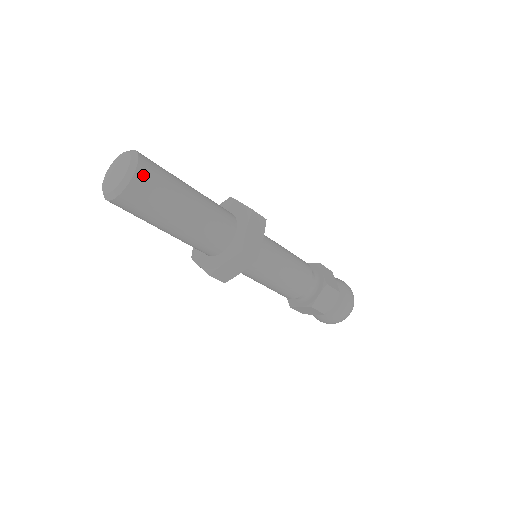
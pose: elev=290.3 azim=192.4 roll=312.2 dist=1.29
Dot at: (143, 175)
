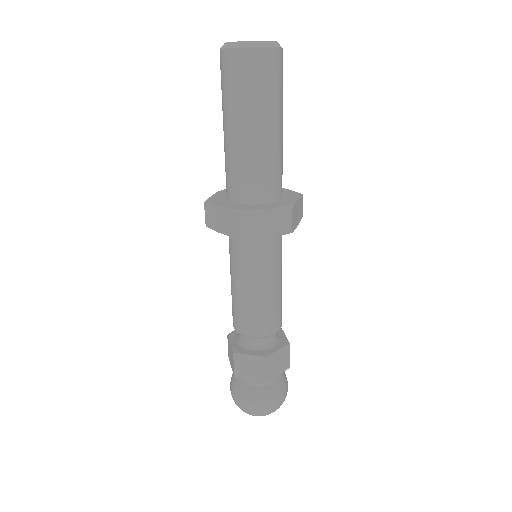
Dot at: (281, 58)
